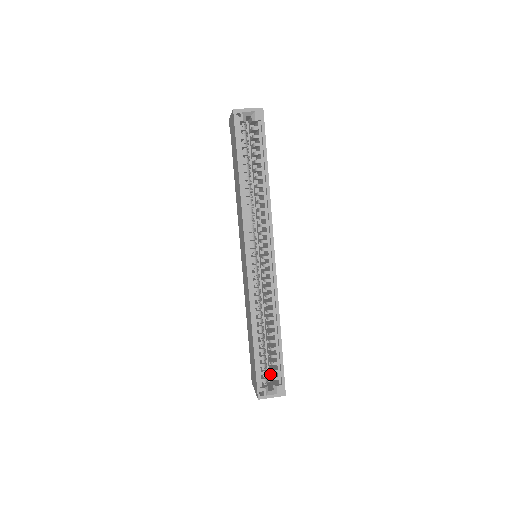
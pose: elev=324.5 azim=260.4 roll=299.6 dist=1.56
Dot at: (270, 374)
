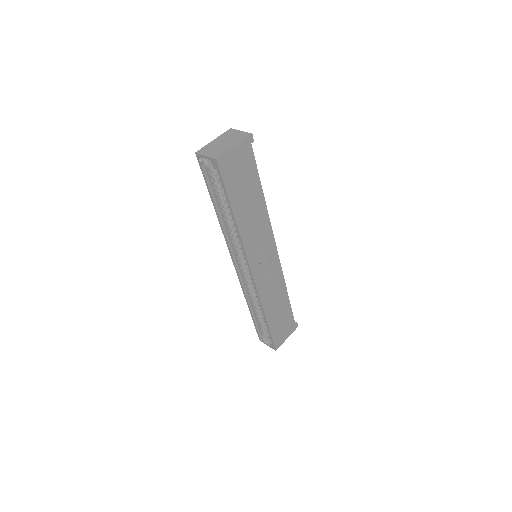
Dot at: occluded
